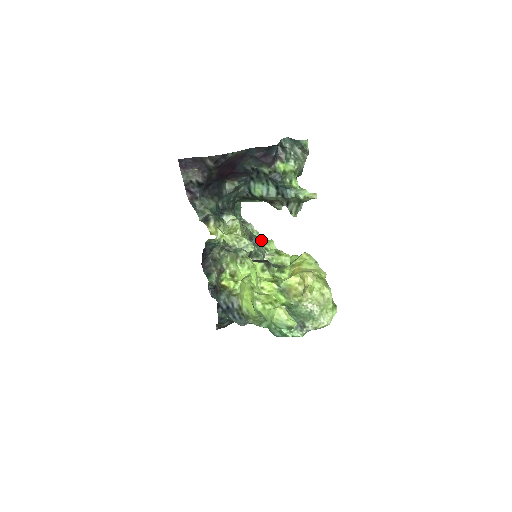
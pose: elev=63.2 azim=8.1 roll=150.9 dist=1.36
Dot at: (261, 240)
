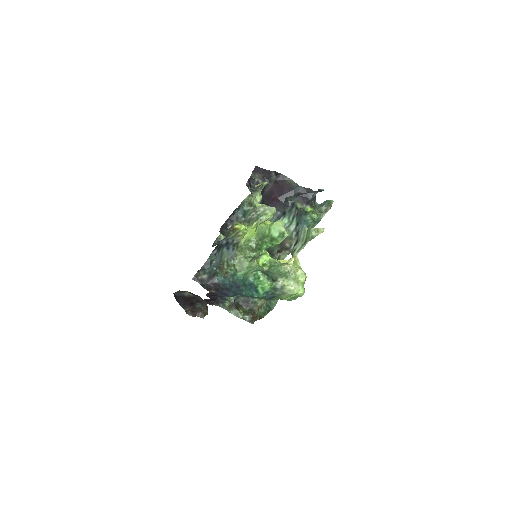
Dot at: occluded
